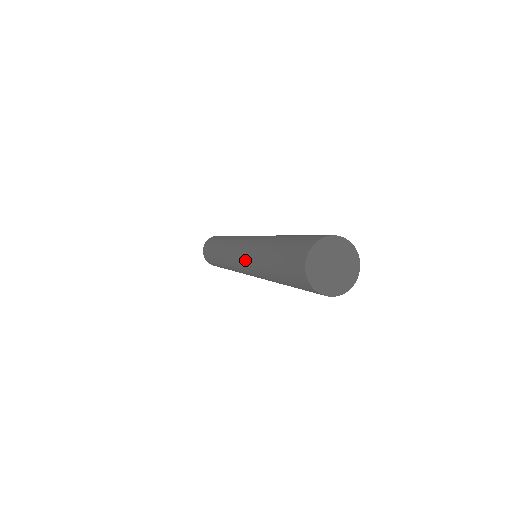
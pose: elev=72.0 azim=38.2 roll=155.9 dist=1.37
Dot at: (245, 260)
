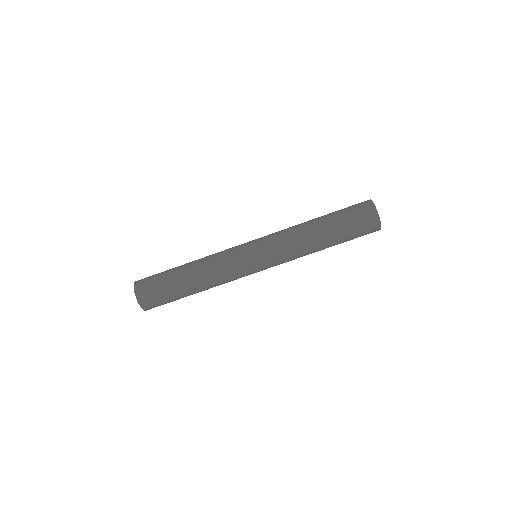
Dot at: (272, 234)
